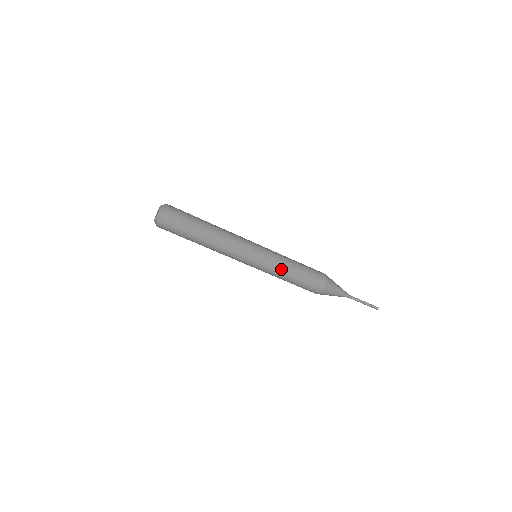
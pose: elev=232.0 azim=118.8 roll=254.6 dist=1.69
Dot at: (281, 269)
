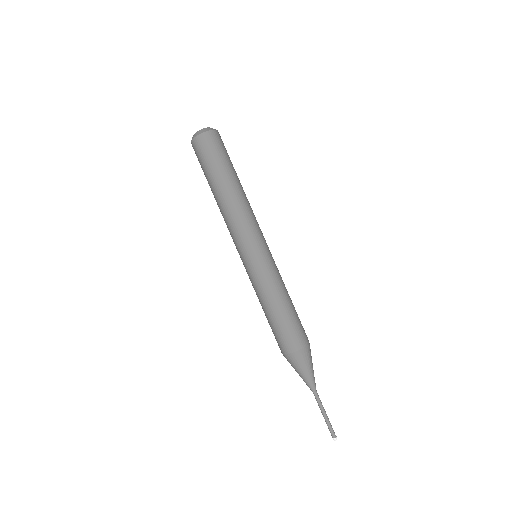
Dot at: (281, 282)
